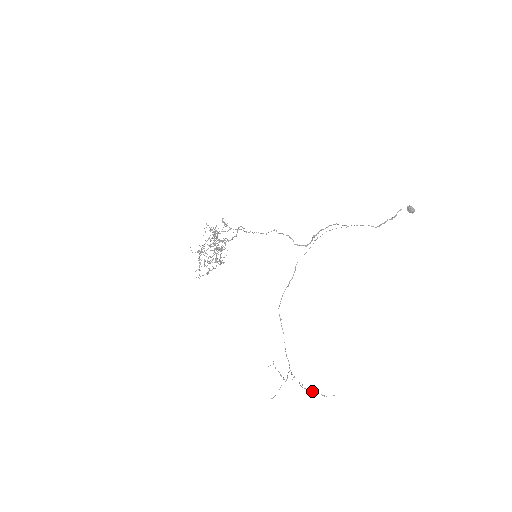
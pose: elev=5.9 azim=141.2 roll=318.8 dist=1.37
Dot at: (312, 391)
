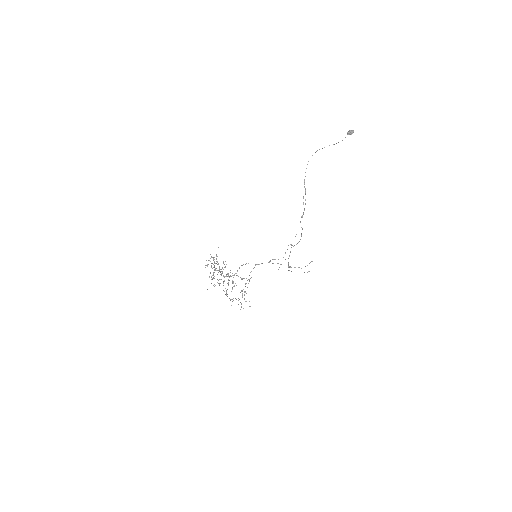
Dot at: occluded
